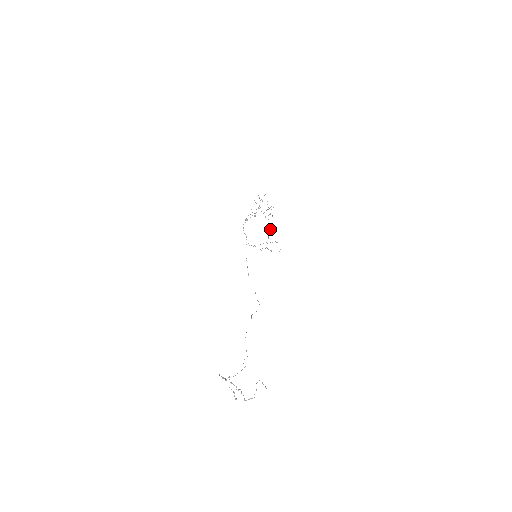
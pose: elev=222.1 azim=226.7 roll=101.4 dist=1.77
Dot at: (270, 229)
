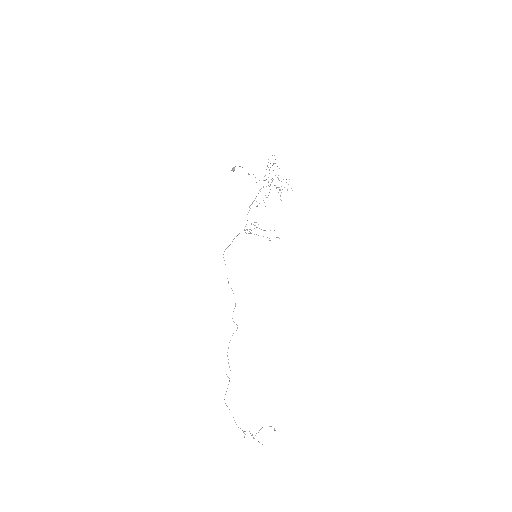
Dot at: (264, 202)
